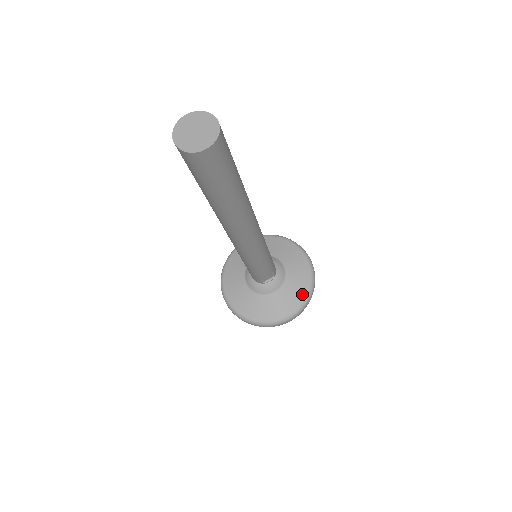
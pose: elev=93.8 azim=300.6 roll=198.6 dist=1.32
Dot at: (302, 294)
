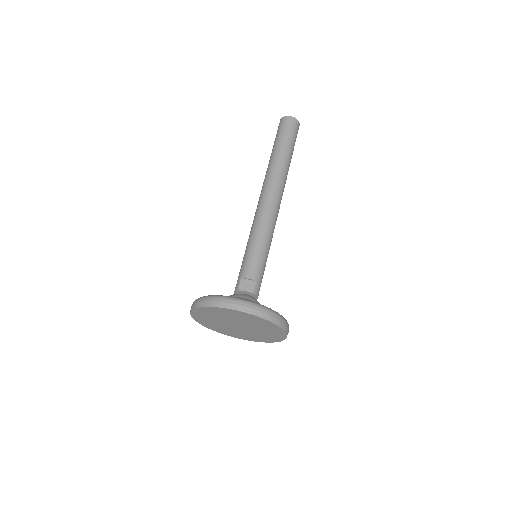
Dot at: occluded
